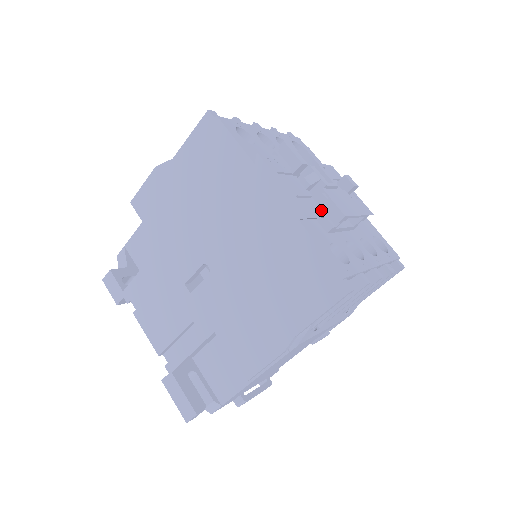
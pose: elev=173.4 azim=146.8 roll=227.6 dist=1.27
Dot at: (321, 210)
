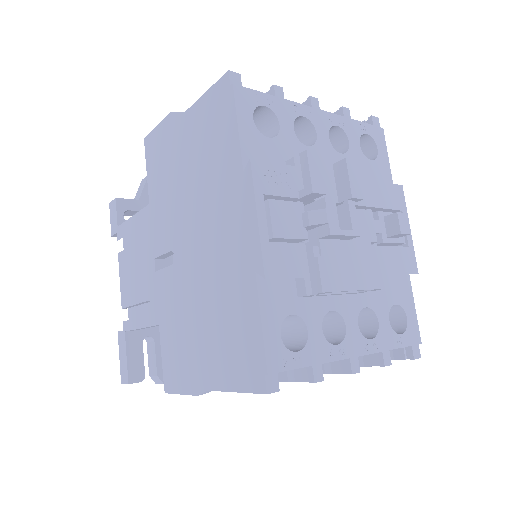
Dot at: (305, 265)
